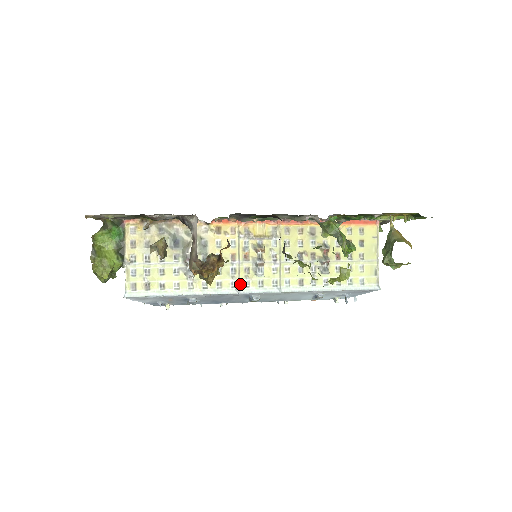
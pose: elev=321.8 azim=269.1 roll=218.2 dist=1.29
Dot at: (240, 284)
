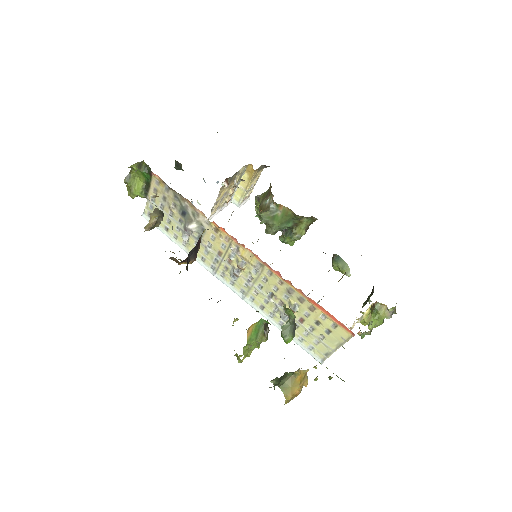
Dot at: (217, 271)
